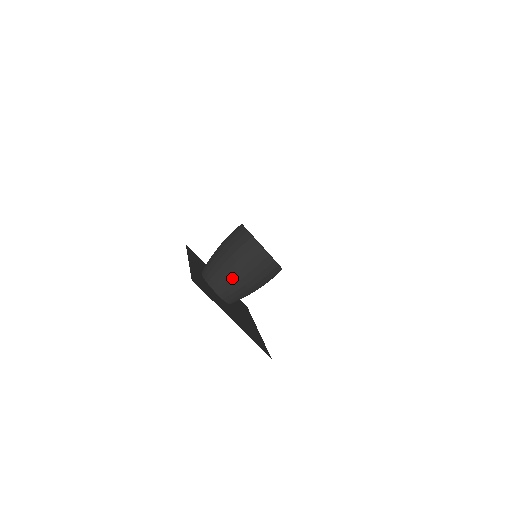
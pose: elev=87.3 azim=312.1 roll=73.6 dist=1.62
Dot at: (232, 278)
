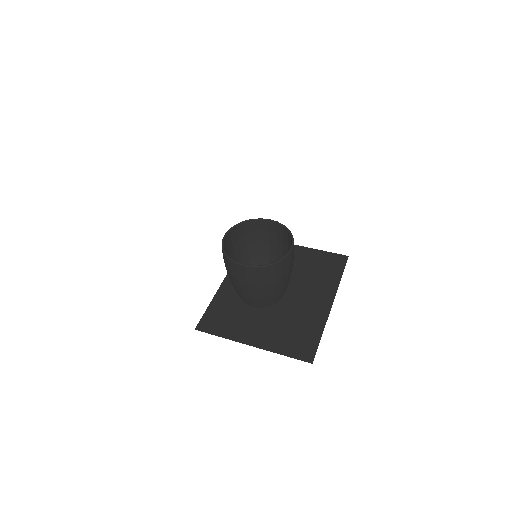
Dot at: (243, 294)
